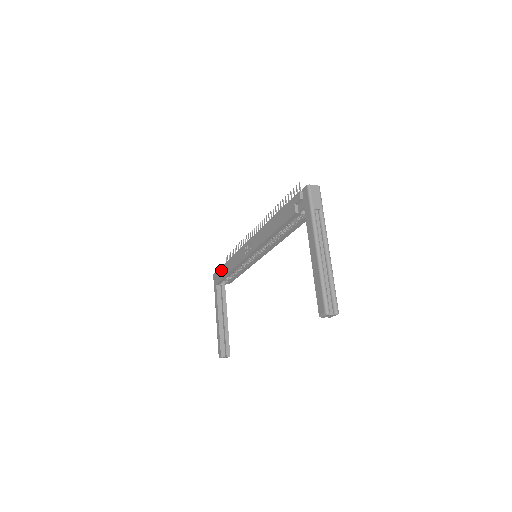
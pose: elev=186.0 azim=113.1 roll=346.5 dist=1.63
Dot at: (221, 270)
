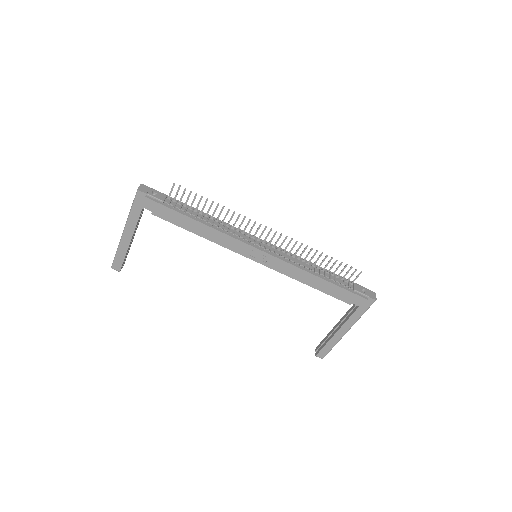
Dot at: (177, 216)
